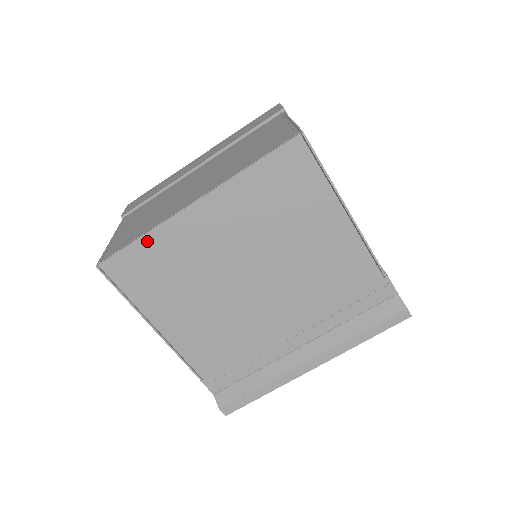
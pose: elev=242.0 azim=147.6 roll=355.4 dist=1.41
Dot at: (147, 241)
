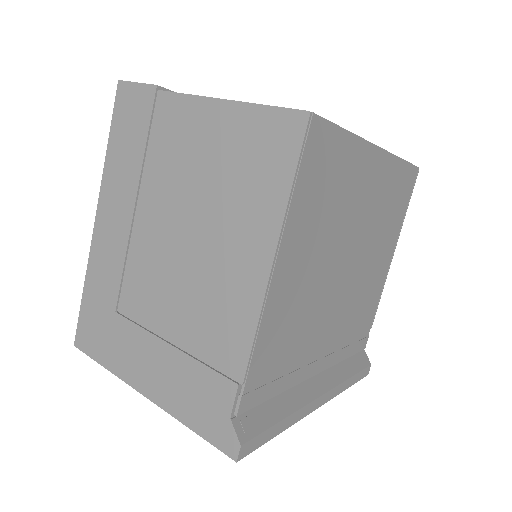
Dot at: (348, 141)
